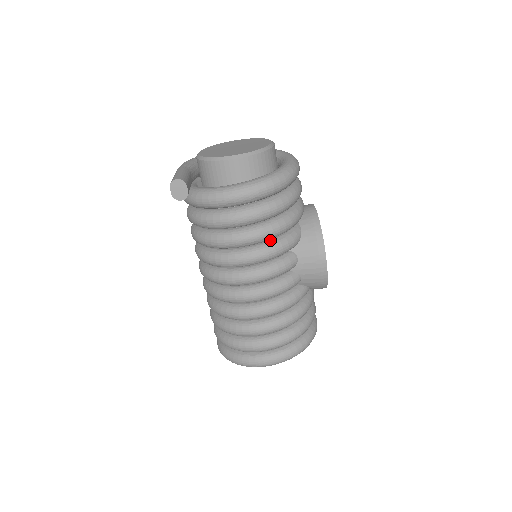
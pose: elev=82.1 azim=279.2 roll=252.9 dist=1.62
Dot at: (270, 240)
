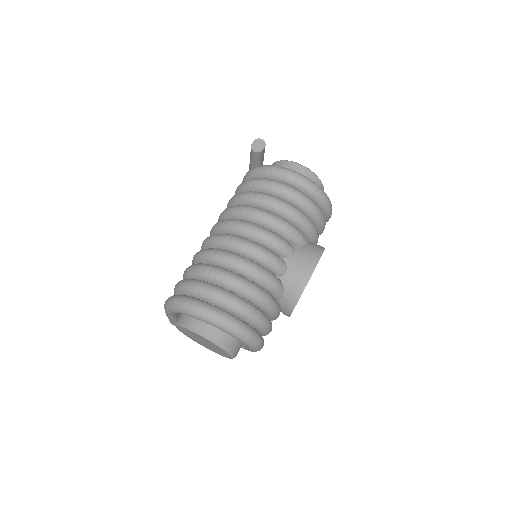
Dot at: (287, 221)
